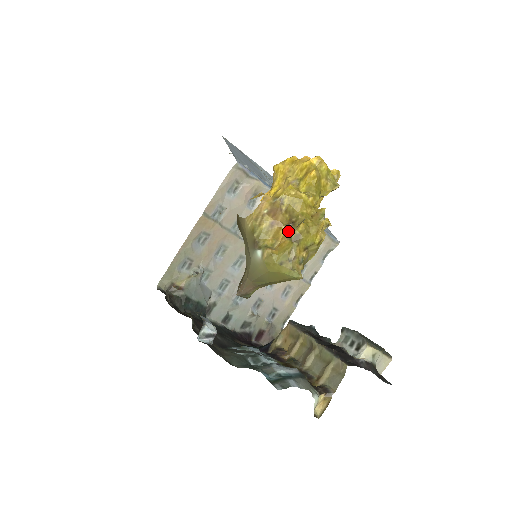
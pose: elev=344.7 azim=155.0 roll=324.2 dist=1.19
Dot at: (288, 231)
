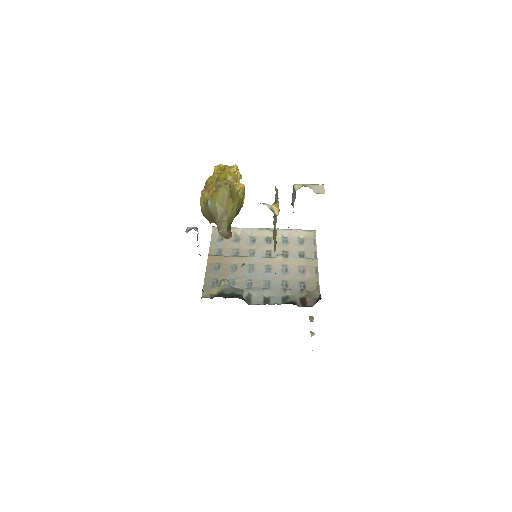
Dot at: (215, 184)
